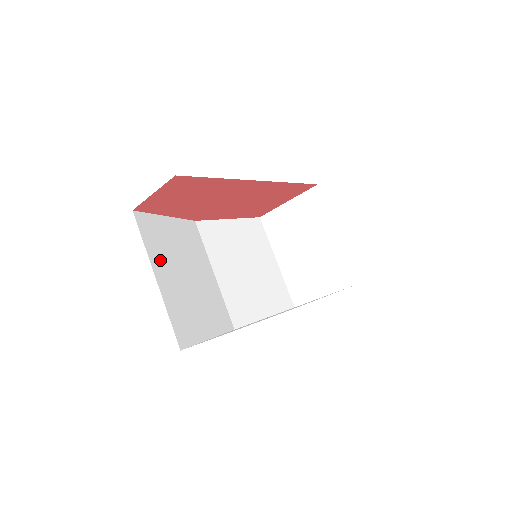
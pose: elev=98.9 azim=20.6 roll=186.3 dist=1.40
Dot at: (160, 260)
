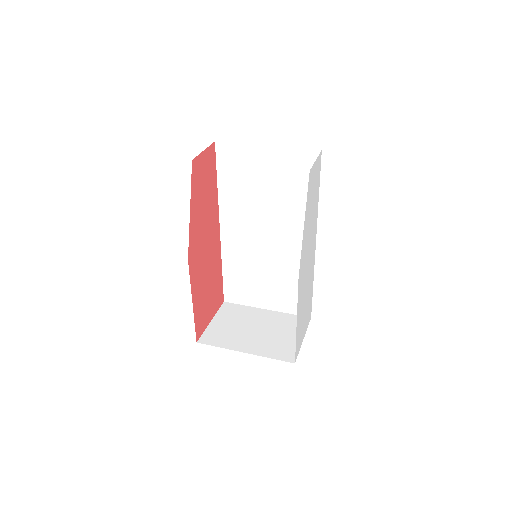
Dot at: occluded
